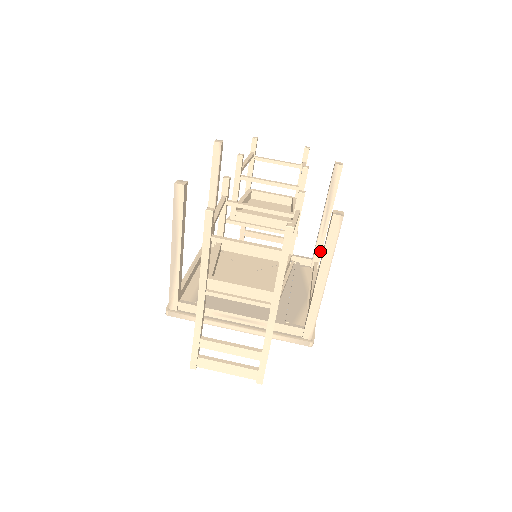
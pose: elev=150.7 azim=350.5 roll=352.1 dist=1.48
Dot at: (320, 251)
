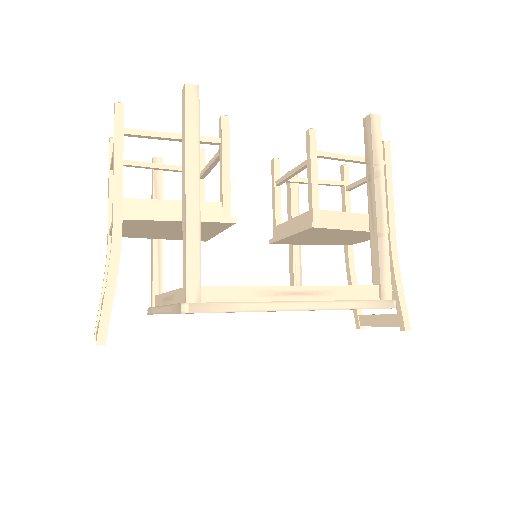
Dot at: (377, 263)
